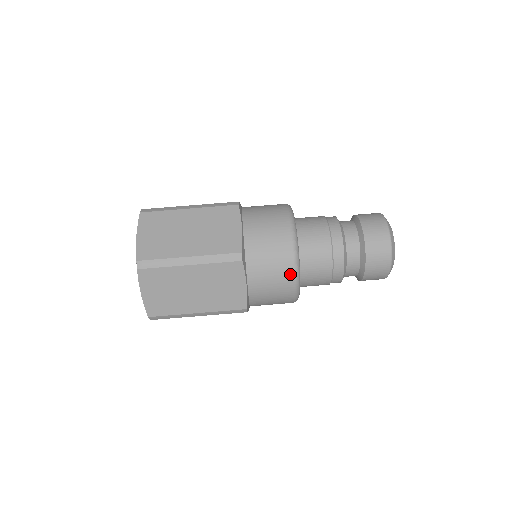
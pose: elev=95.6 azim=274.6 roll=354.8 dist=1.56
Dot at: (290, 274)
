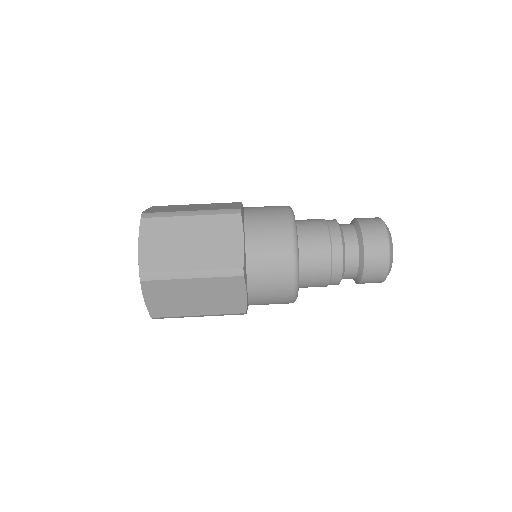
Dot at: (287, 233)
